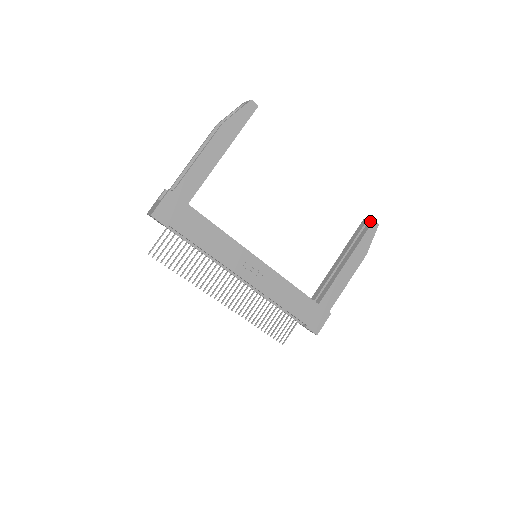
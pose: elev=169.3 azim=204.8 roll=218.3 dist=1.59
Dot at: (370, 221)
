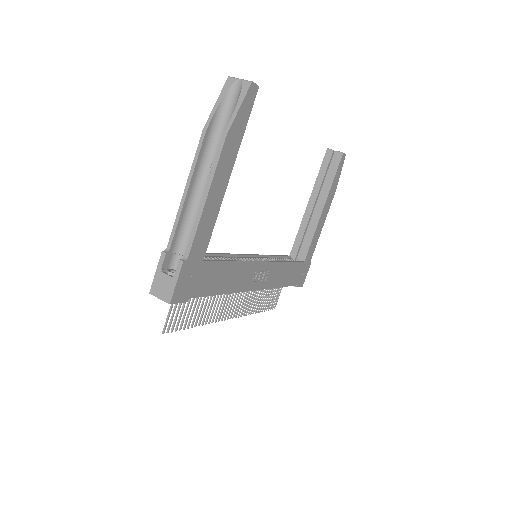
Dot at: (338, 154)
